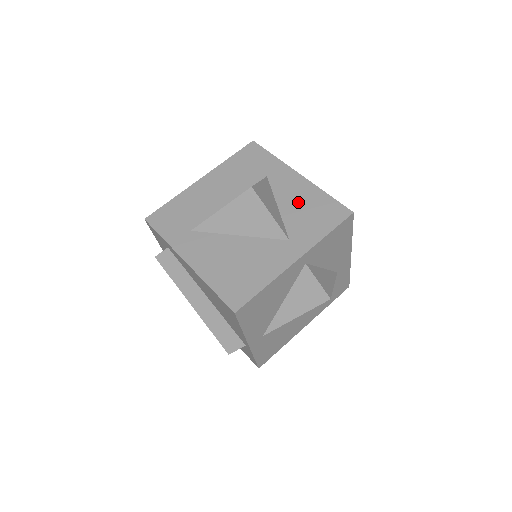
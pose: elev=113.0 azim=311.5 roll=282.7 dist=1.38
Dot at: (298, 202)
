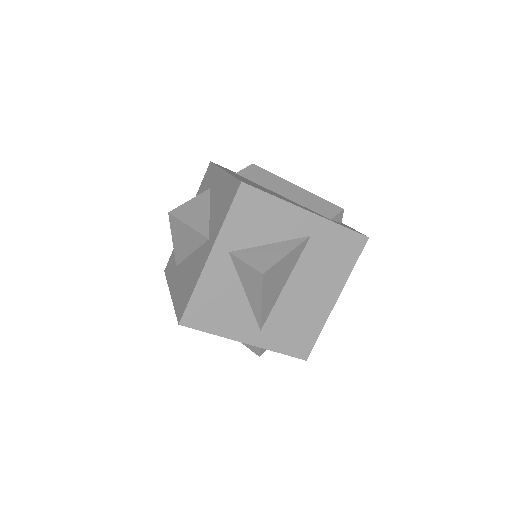
Dot at: (218, 198)
